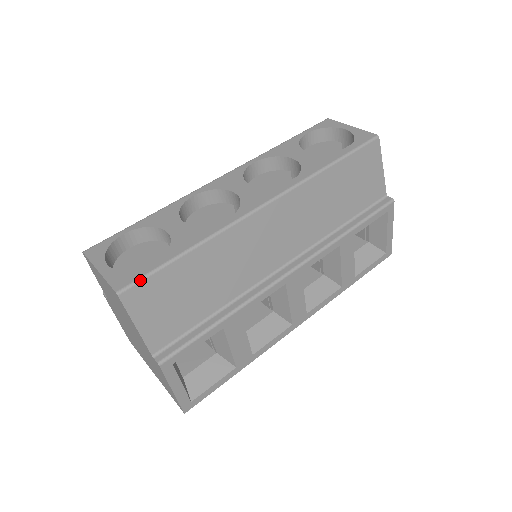
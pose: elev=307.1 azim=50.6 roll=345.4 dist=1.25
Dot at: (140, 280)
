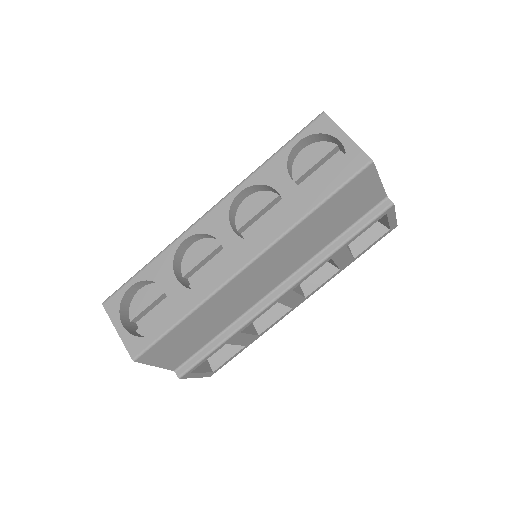
Dot at: (148, 348)
